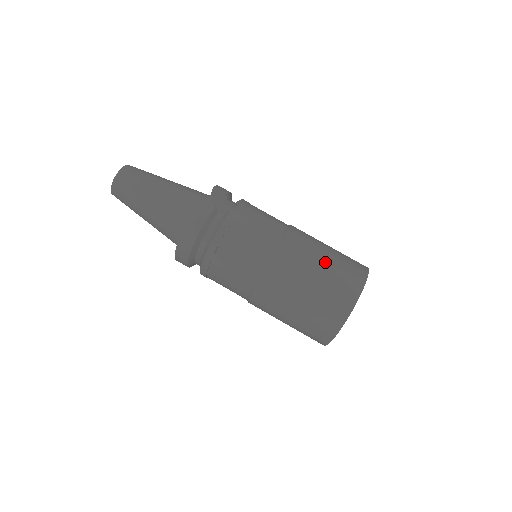
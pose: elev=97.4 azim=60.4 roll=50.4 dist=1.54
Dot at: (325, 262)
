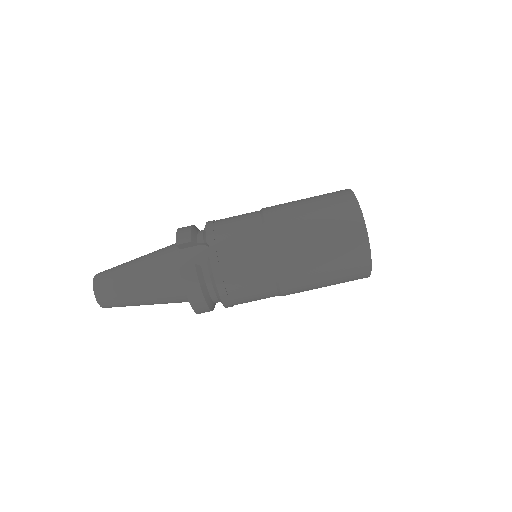
Dot at: (318, 231)
